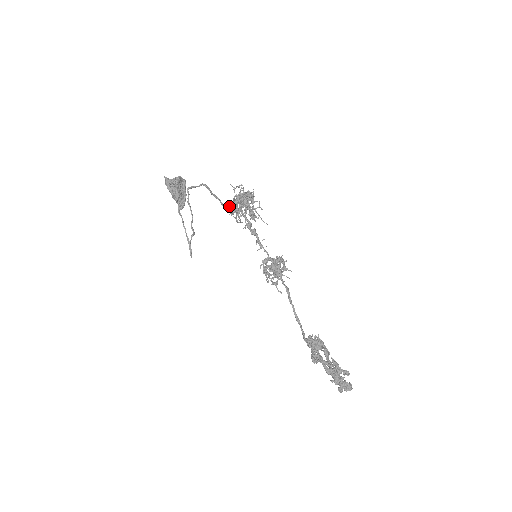
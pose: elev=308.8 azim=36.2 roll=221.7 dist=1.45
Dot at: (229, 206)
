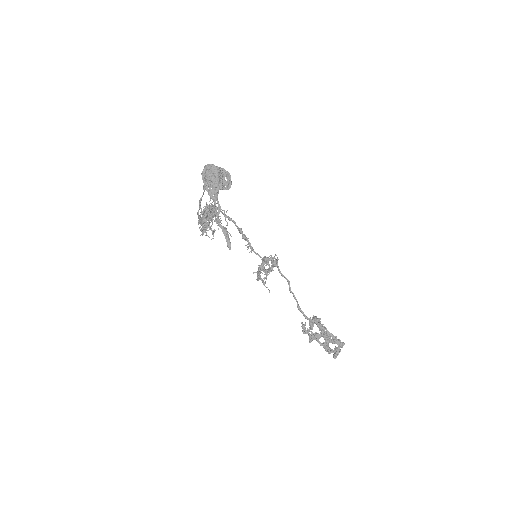
Dot at: (200, 216)
